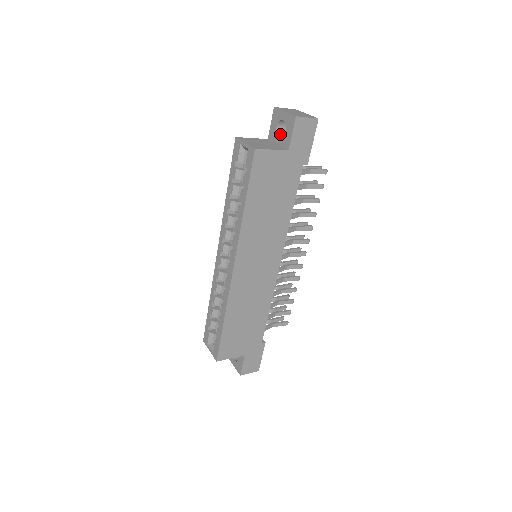
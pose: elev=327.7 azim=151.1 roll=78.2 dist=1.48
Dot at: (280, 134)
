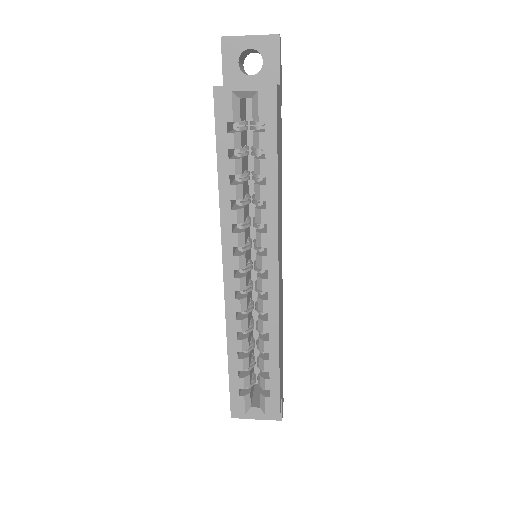
Dot at: (243, 73)
